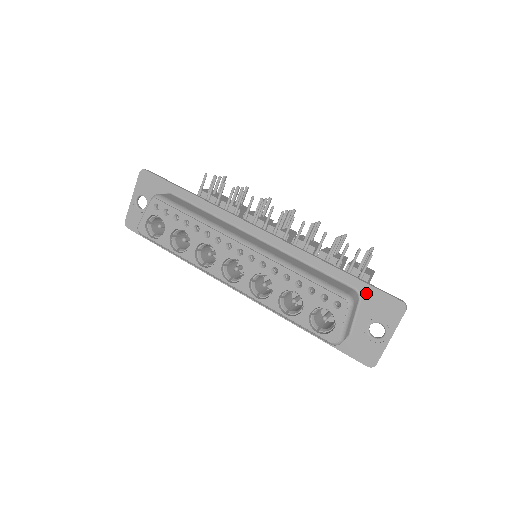
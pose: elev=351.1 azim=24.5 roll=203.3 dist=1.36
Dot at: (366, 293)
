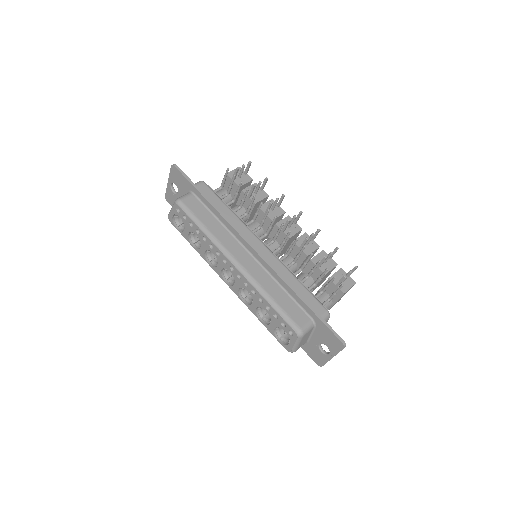
Dot at: (319, 325)
